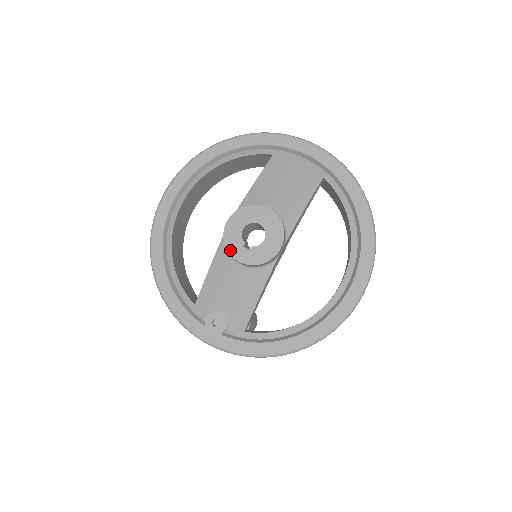
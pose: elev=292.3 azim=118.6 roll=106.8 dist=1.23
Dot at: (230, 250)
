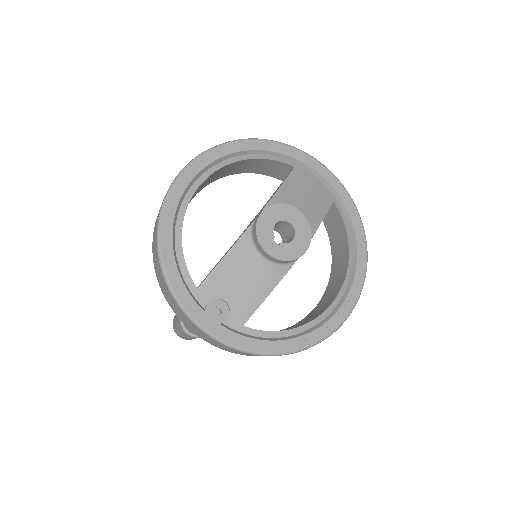
Dot at: (261, 240)
